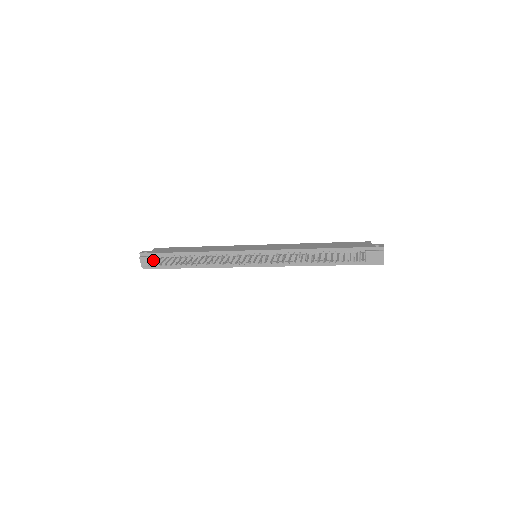
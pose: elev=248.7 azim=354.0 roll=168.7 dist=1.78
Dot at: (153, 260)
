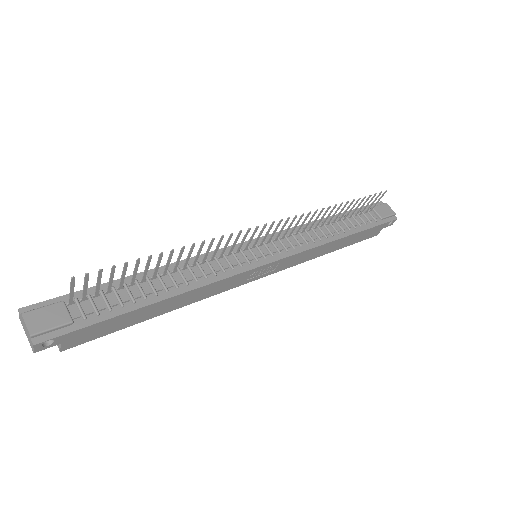
Dot at: occluded
